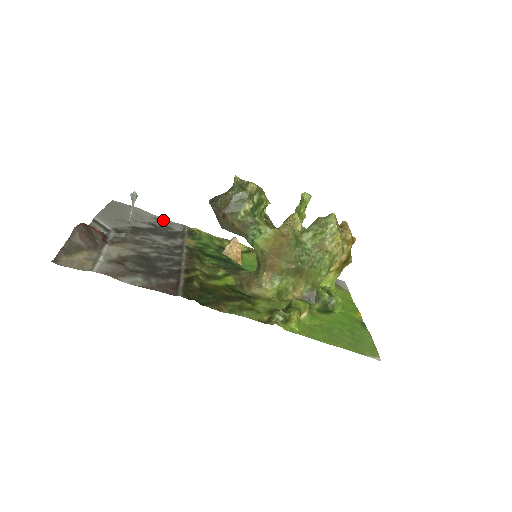
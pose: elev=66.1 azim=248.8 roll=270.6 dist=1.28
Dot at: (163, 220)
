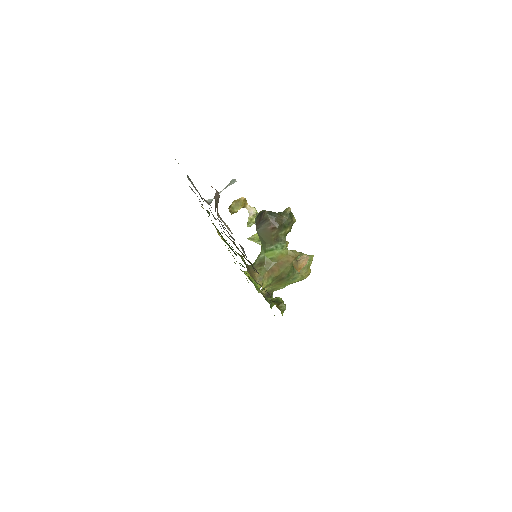
Dot at: occluded
